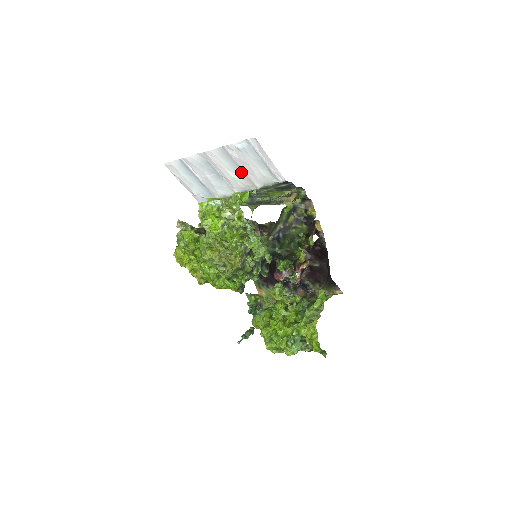
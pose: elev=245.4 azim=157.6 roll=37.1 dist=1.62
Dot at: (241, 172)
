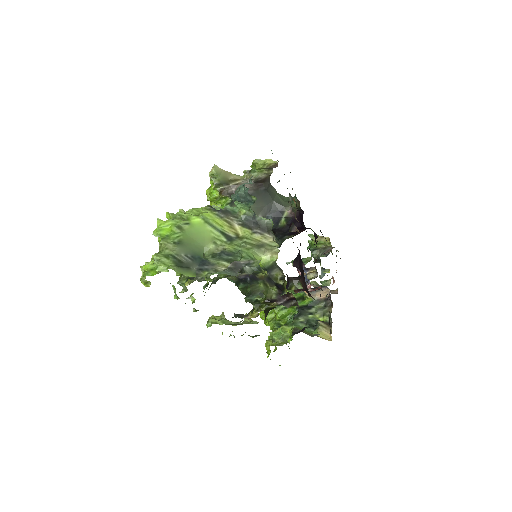
Dot at: occluded
